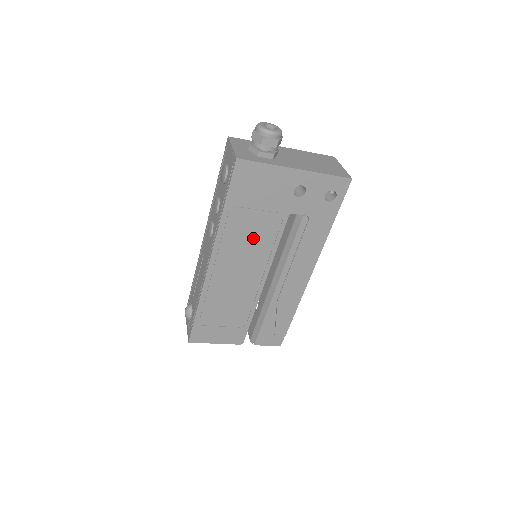
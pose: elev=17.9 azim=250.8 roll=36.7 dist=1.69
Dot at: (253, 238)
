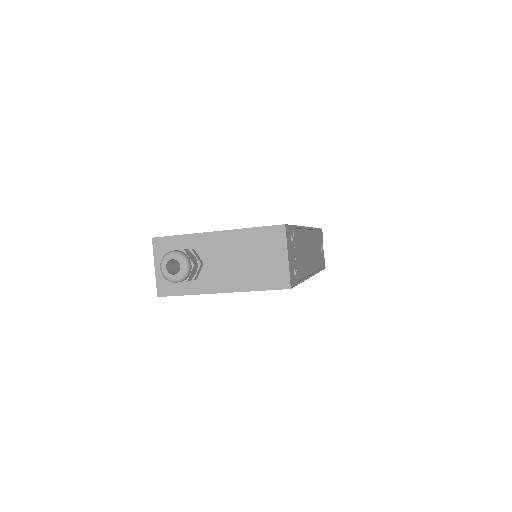
Dot at: occluded
